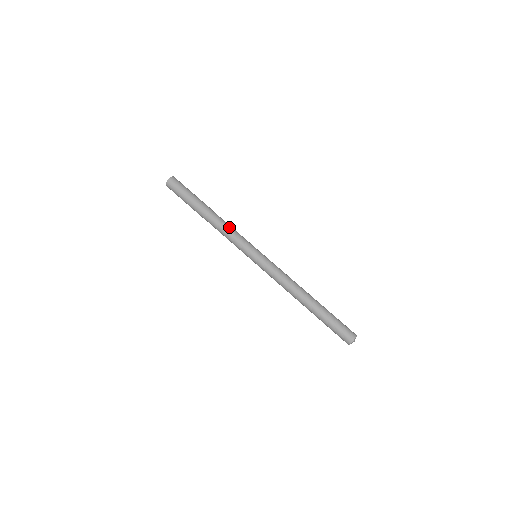
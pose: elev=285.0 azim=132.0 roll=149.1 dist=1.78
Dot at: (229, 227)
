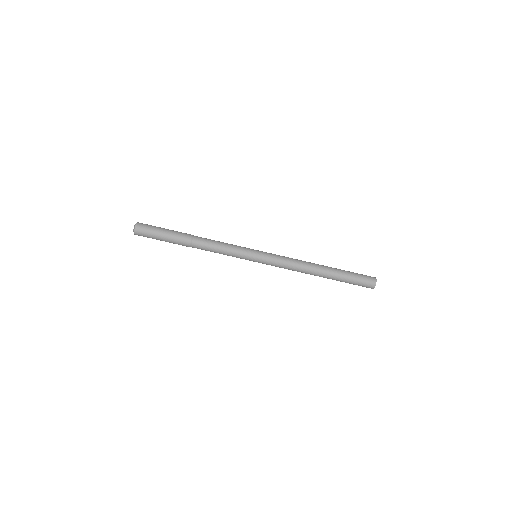
Dot at: (218, 243)
